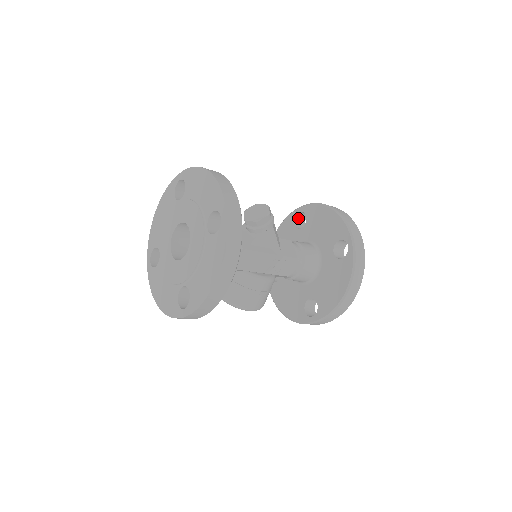
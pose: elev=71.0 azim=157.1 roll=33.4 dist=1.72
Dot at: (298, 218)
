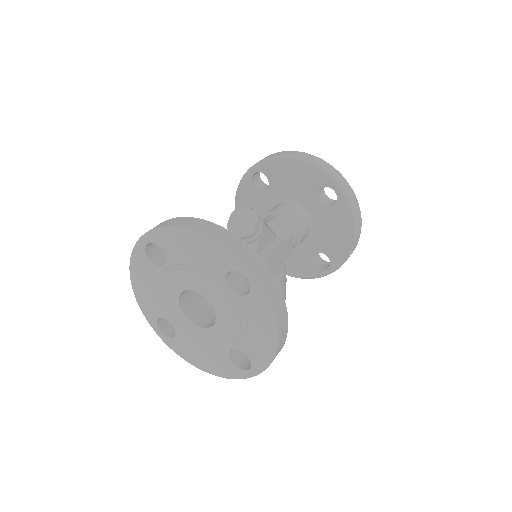
Dot at: (254, 179)
